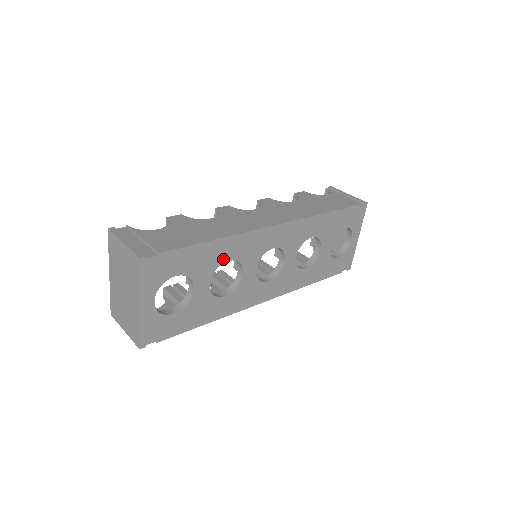
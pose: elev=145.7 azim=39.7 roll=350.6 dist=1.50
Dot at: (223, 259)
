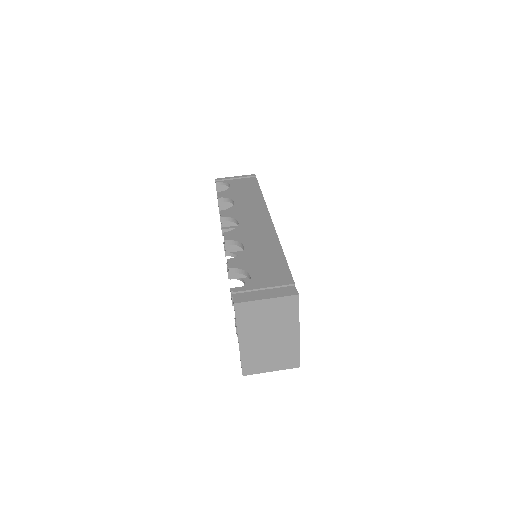
Dot at: occluded
